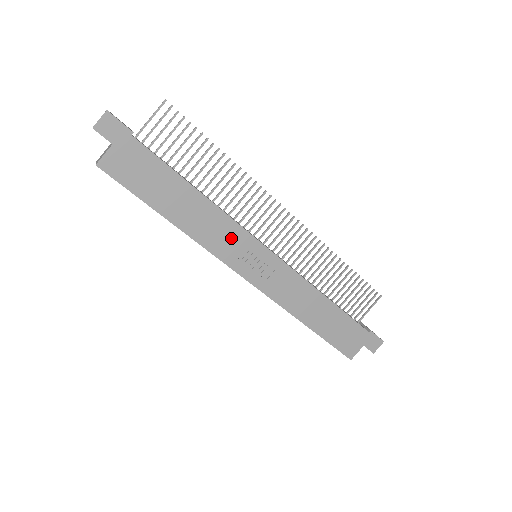
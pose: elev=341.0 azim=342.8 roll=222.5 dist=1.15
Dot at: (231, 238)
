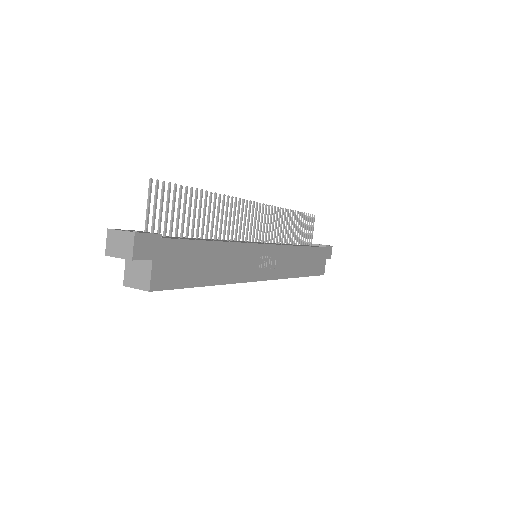
Dot at: (249, 259)
